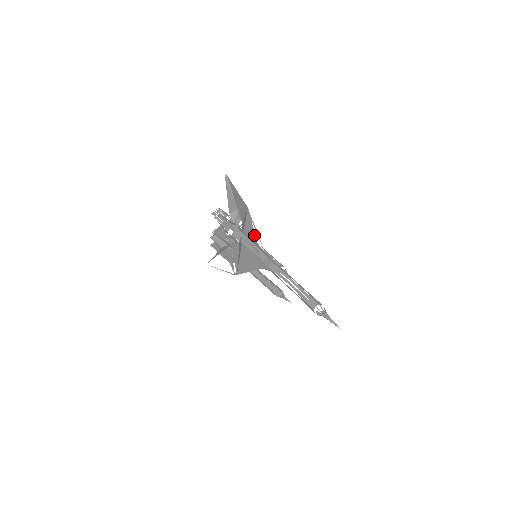
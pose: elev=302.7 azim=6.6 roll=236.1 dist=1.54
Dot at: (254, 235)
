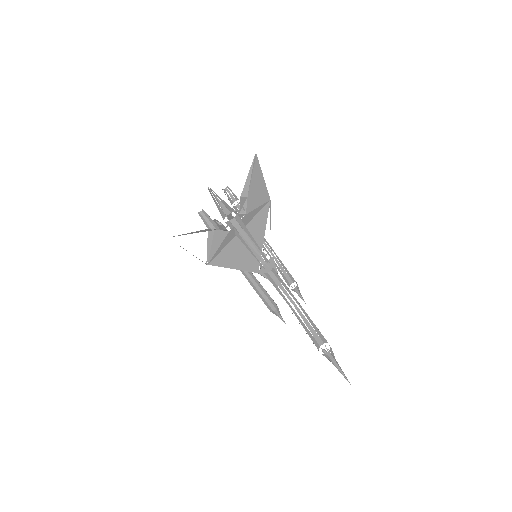
Dot at: (263, 233)
